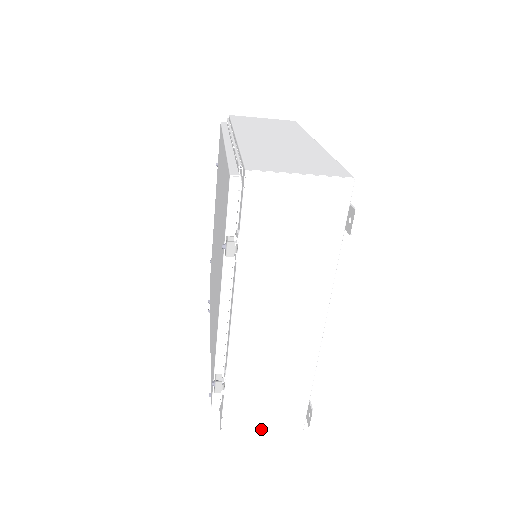
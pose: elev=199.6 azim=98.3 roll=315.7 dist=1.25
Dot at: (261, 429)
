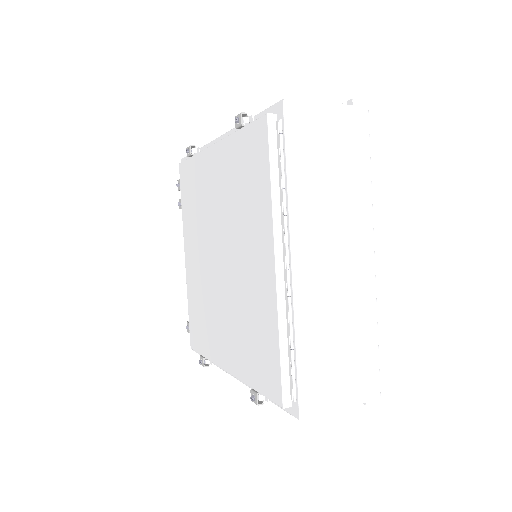
Dot at: occluded
